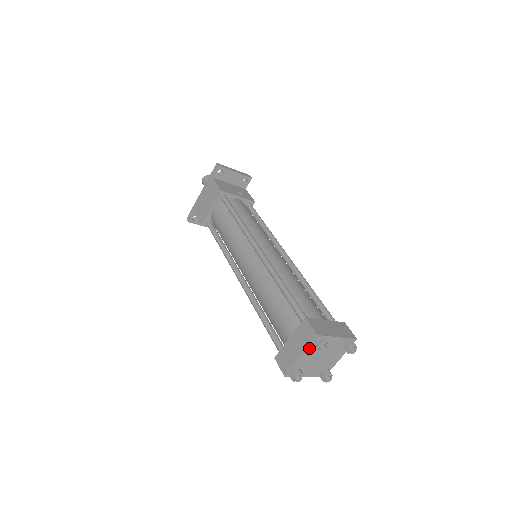
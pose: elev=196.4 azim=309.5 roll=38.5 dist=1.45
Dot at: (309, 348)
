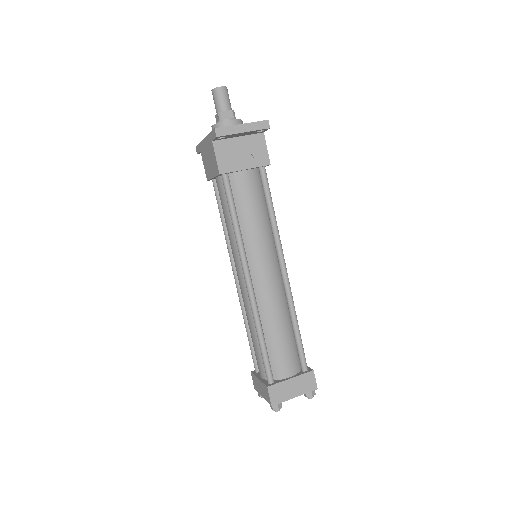
Dot at: occluded
